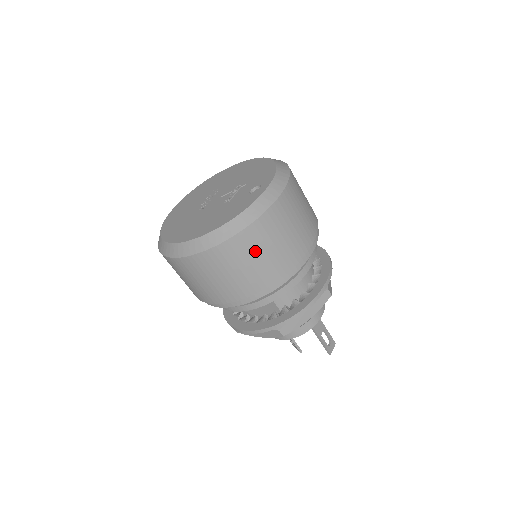
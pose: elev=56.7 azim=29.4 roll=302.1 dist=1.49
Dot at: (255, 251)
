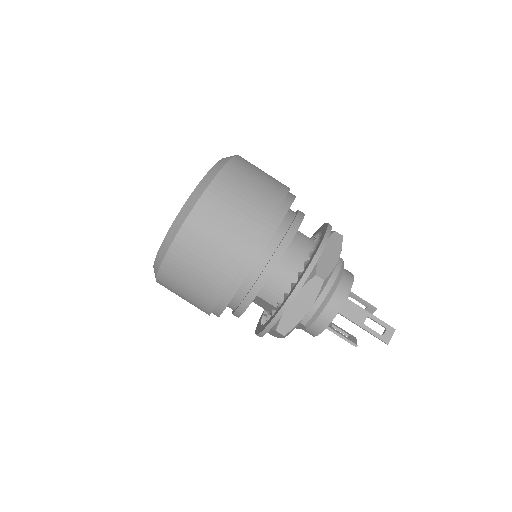
Dot at: (193, 261)
